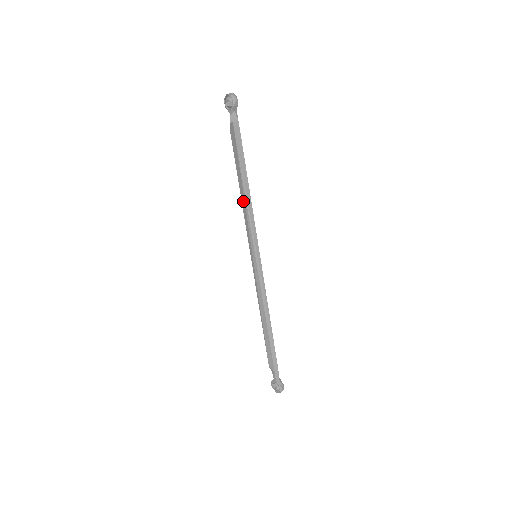
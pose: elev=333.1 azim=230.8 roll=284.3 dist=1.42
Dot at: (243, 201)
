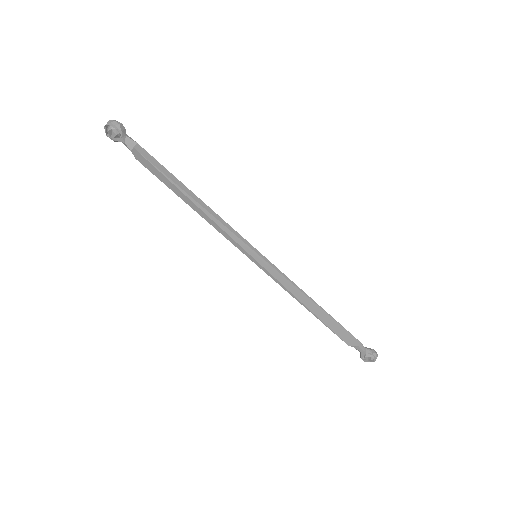
Dot at: (203, 215)
